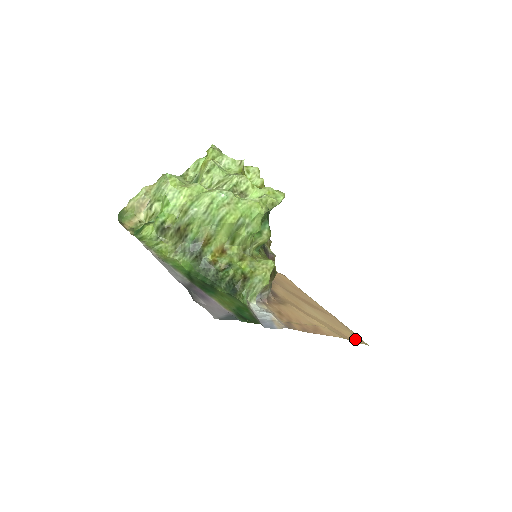
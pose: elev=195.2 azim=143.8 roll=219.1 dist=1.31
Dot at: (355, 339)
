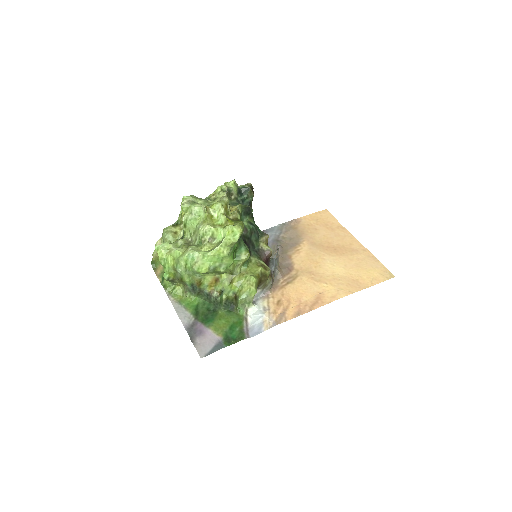
Dot at: (374, 280)
